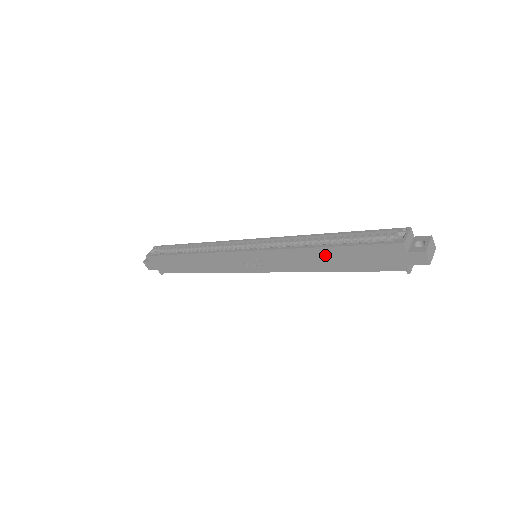
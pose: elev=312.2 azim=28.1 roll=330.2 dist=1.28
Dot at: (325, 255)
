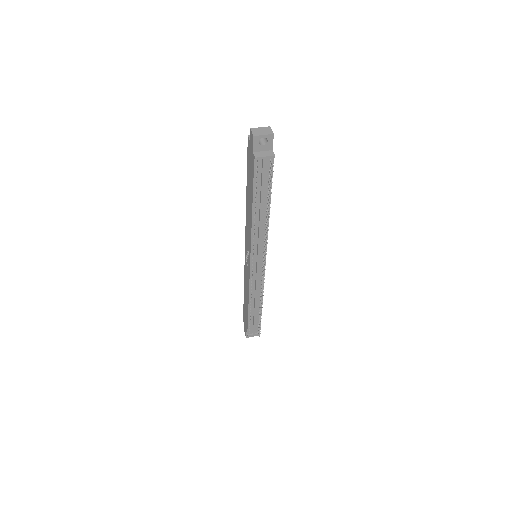
Dot at: (248, 198)
